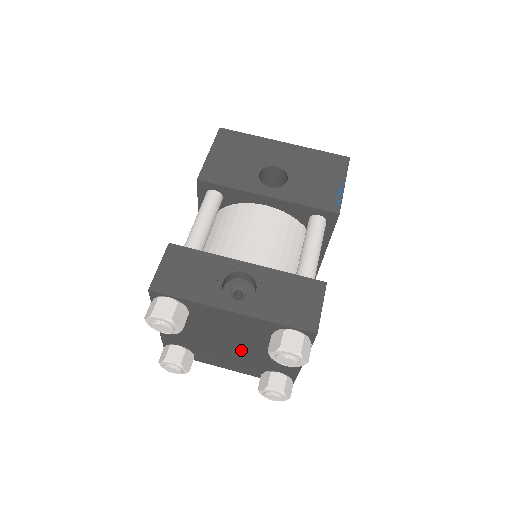
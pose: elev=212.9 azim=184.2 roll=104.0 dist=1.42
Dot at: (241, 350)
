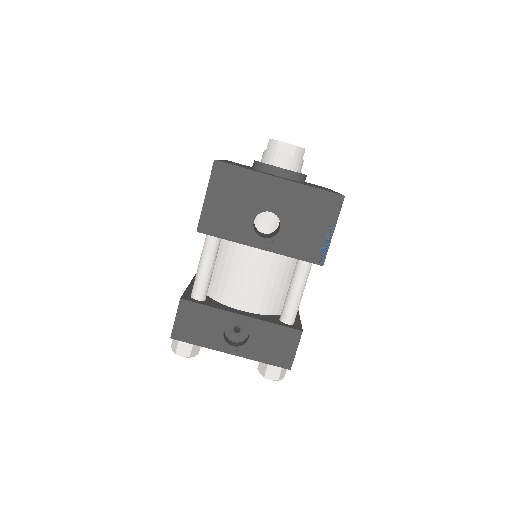
Dot at: occluded
